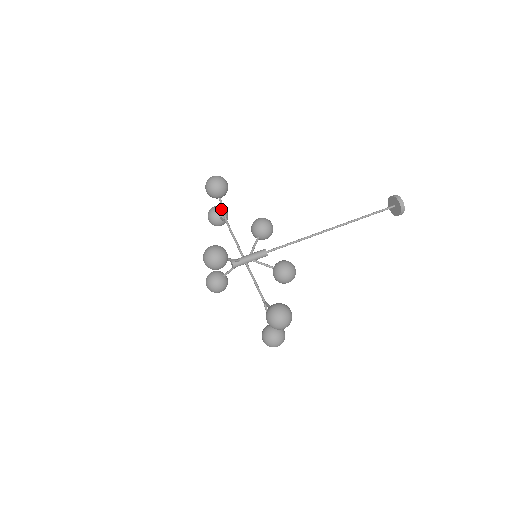
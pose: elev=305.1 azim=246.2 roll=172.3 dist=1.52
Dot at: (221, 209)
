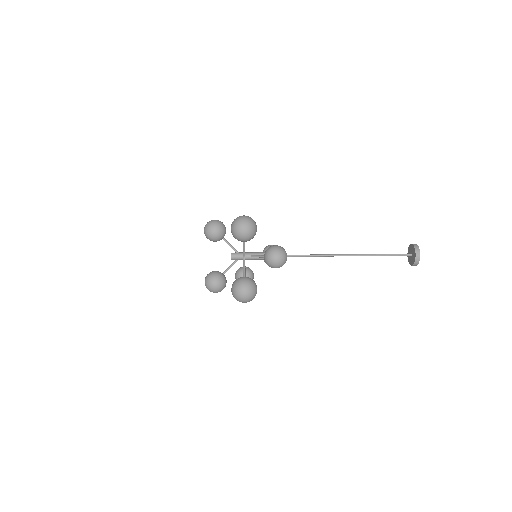
Dot at: (248, 267)
